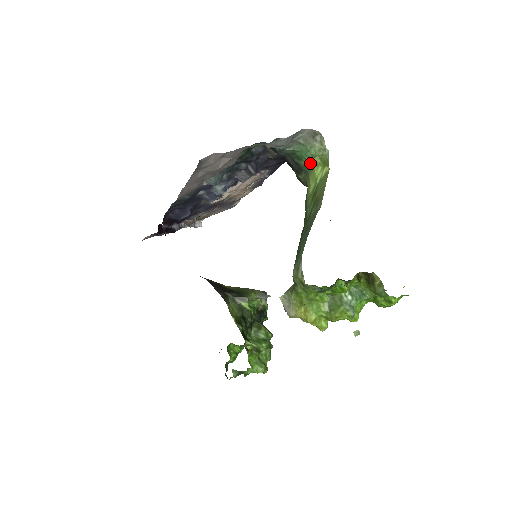
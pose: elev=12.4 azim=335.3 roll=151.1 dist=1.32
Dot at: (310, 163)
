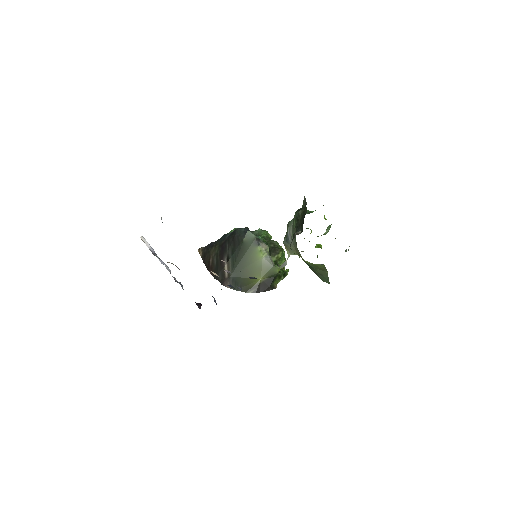
Dot at: occluded
